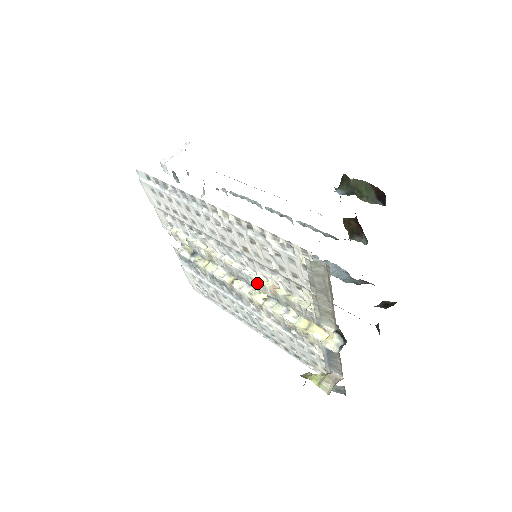
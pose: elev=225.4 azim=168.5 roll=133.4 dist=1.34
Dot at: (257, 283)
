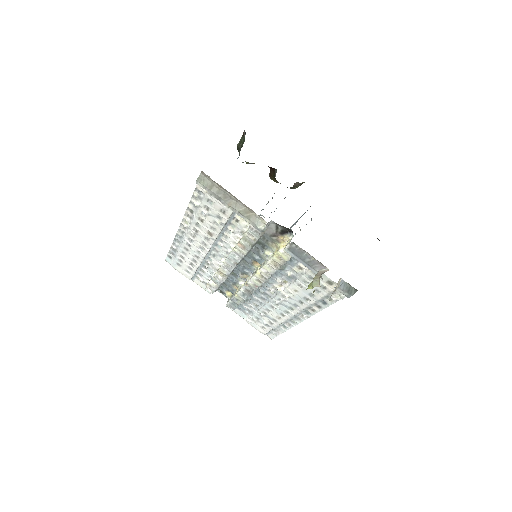
Dot at: (236, 253)
